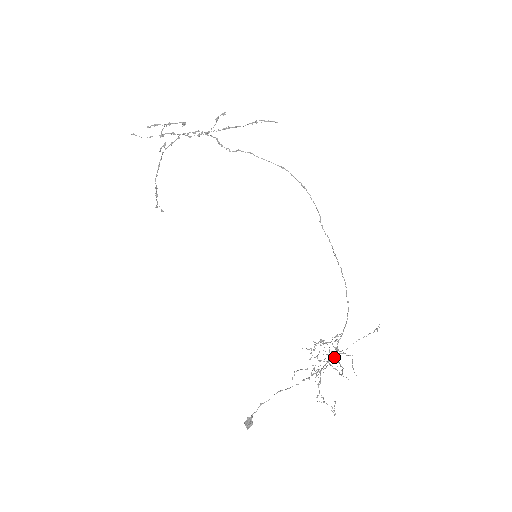
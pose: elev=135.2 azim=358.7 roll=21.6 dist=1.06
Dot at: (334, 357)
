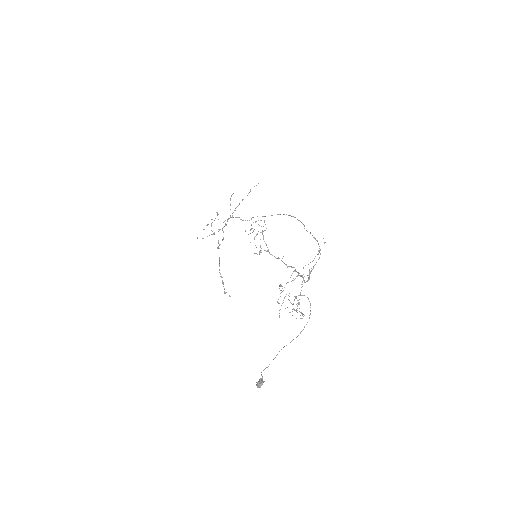
Dot at: (298, 275)
